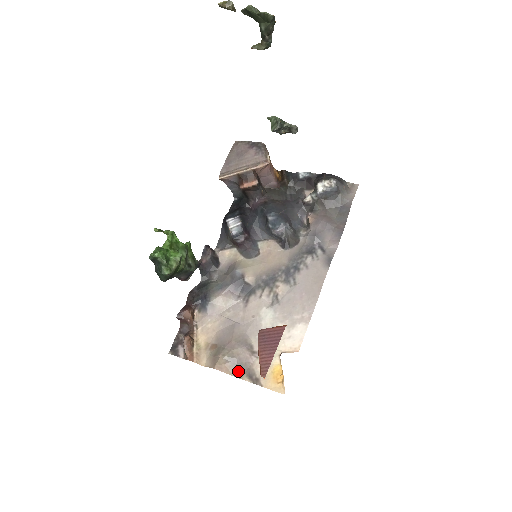
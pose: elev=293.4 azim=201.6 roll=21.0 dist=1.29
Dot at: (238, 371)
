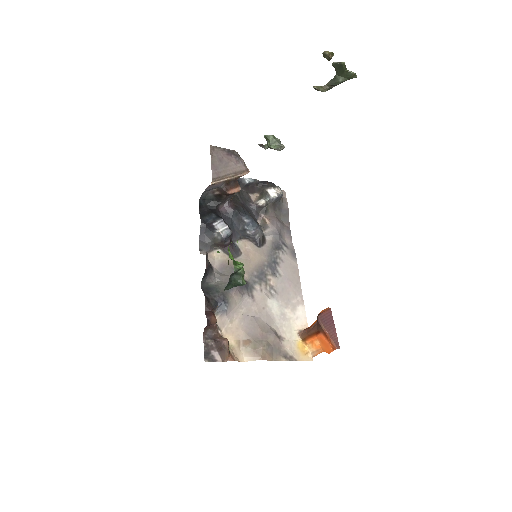
Dot at: (275, 356)
